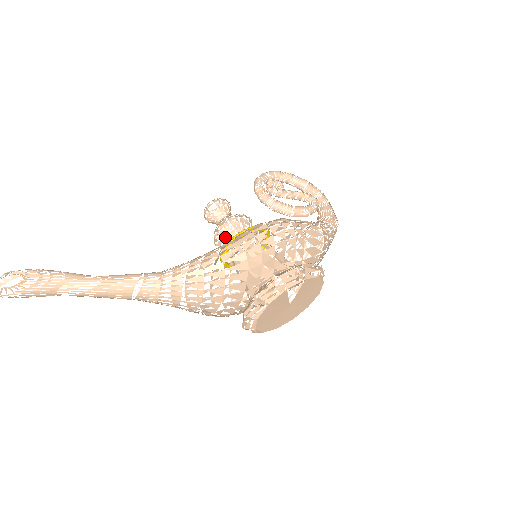
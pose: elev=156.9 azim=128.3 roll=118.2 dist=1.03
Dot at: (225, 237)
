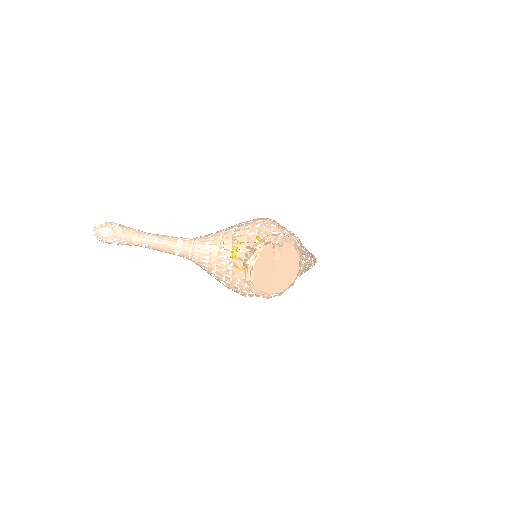
Dot at: occluded
